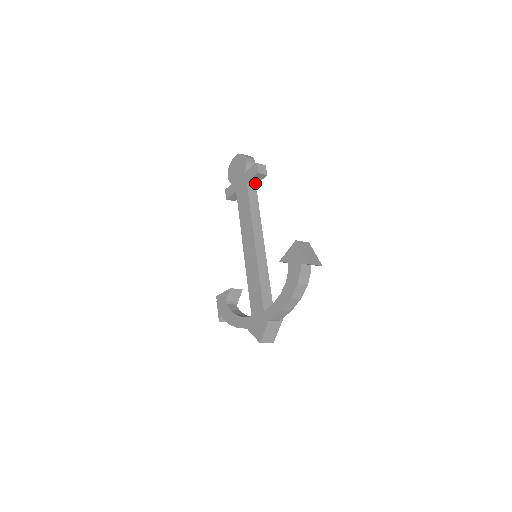
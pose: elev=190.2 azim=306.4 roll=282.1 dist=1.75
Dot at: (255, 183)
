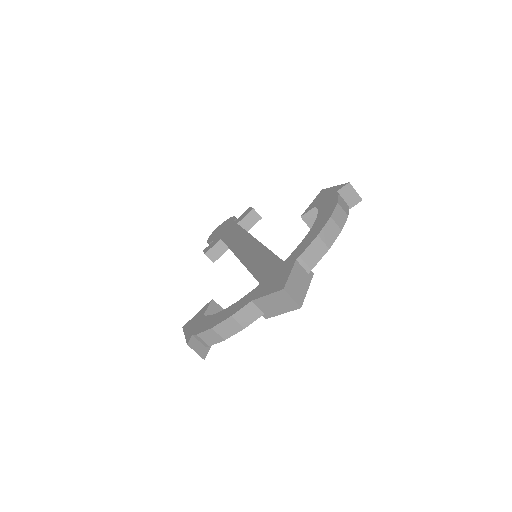
Dot at: occluded
